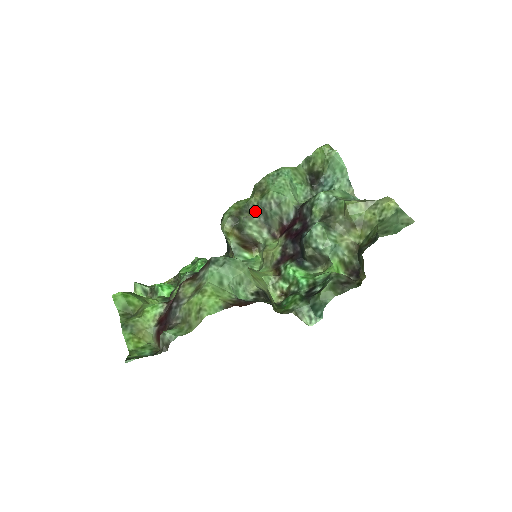
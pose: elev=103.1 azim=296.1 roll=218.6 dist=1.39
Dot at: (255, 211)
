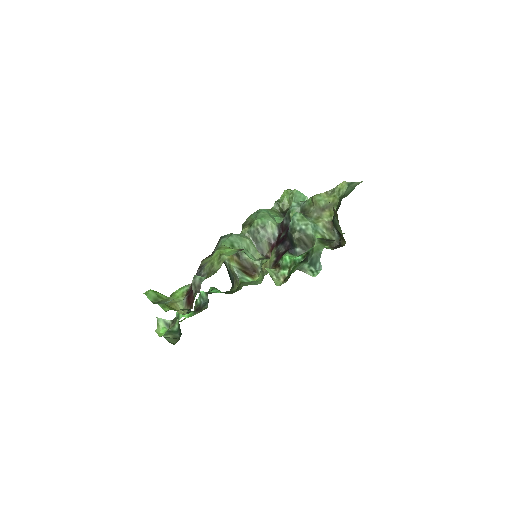
Dot at: occluded
